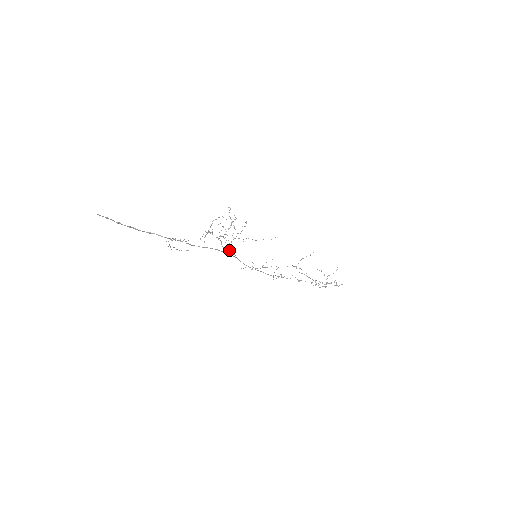
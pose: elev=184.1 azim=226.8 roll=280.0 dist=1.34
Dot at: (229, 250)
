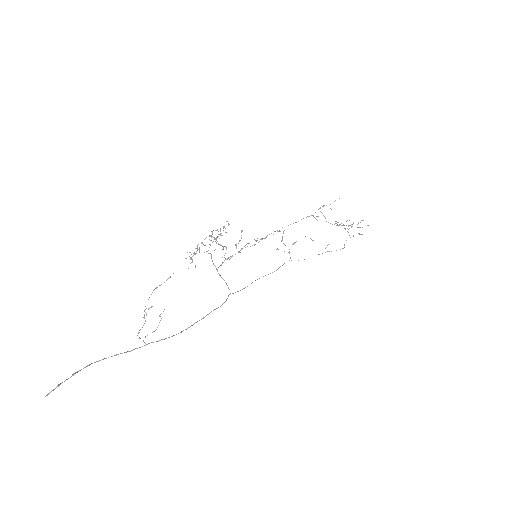
Dot at: (220, 276)
